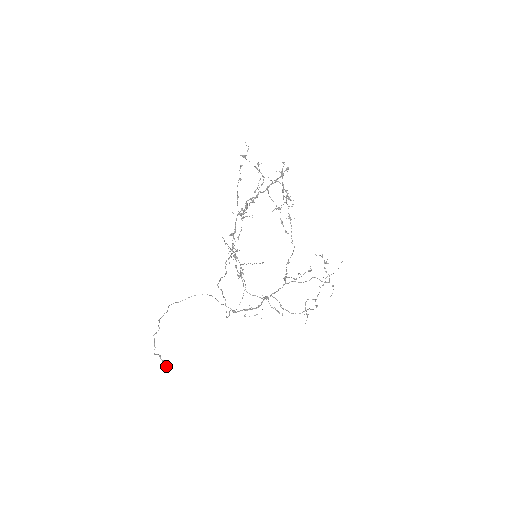
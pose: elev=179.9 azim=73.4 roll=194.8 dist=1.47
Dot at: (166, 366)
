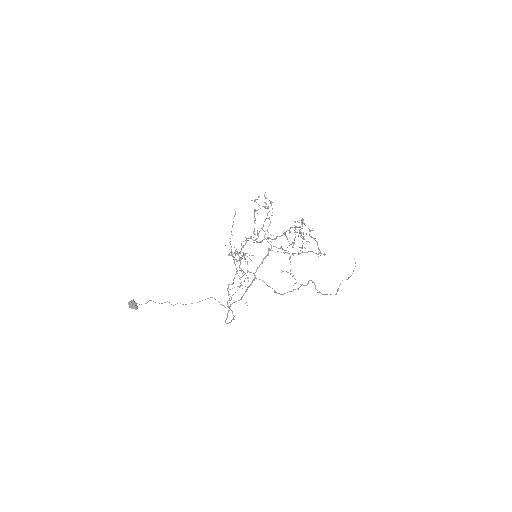
Dot at: (132, 304)
